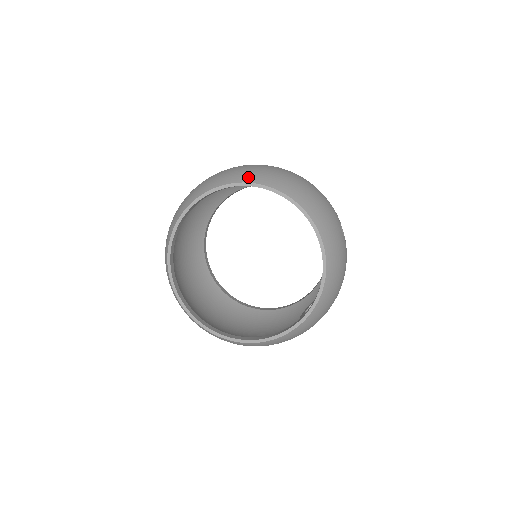
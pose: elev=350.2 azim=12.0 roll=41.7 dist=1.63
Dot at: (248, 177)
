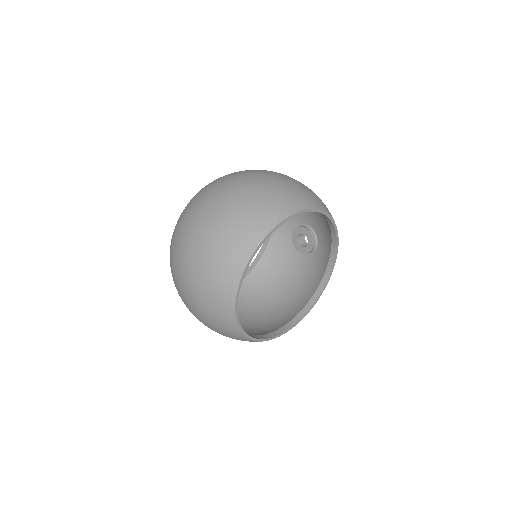
Dot at: (258, 231)
